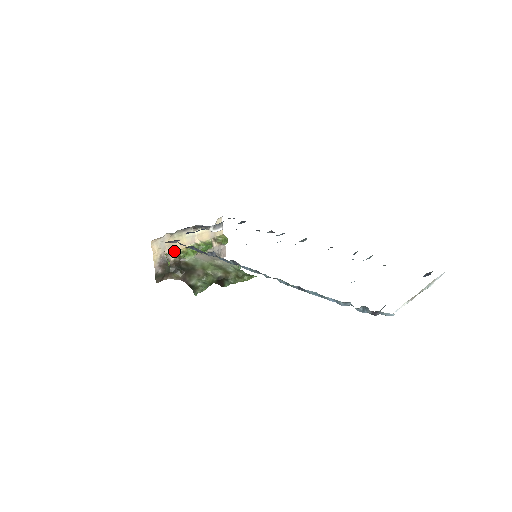
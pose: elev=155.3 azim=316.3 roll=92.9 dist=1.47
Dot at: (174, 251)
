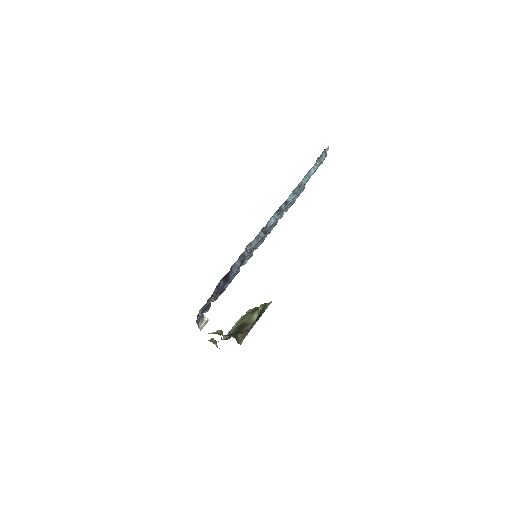
Dot at: occluded
